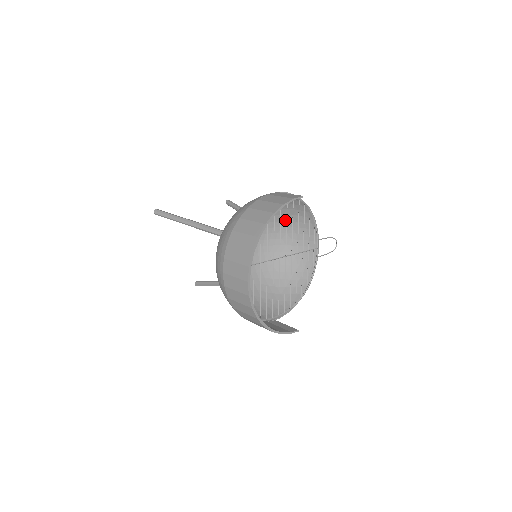
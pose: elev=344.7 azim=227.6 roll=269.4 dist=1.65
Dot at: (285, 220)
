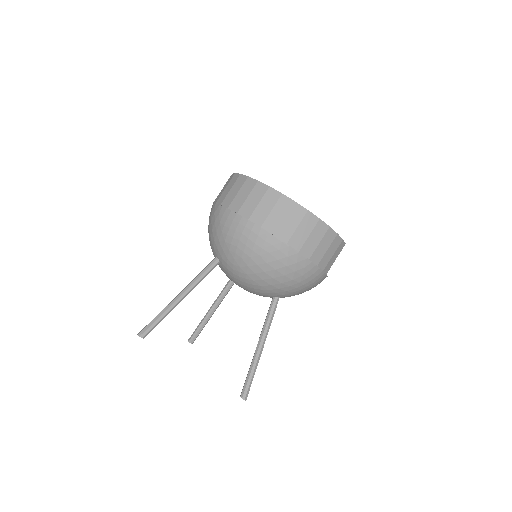
Dot at: occluded
